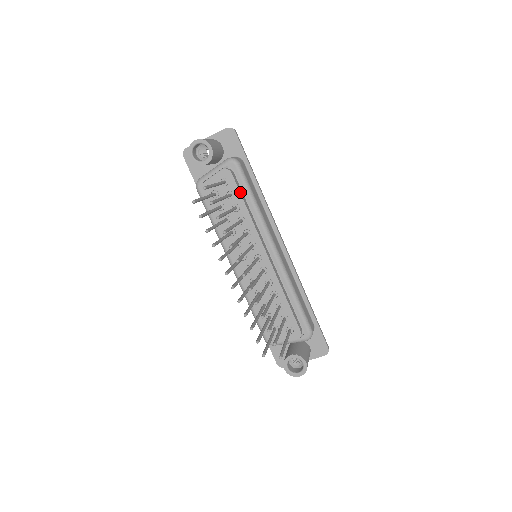
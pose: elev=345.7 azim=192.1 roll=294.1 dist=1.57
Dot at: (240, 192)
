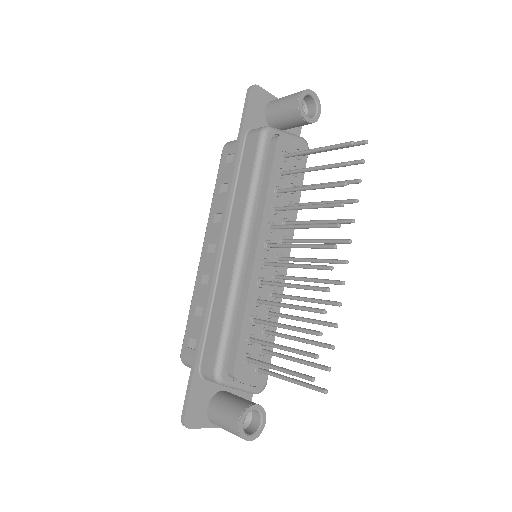
Dot at: (303, 177)
